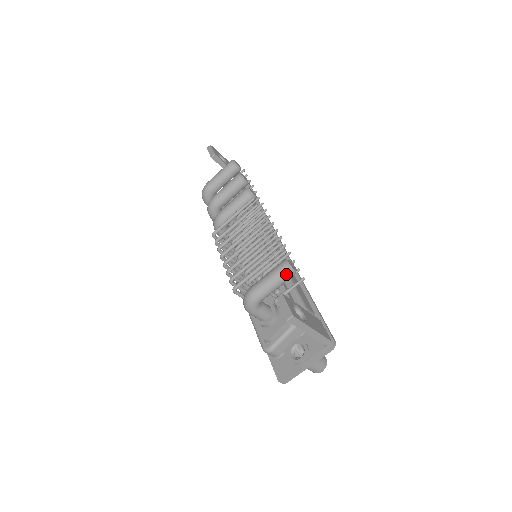
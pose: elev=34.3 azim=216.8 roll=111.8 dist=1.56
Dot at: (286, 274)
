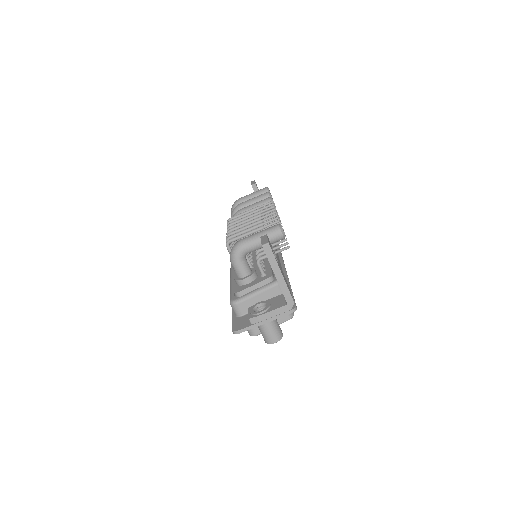
Dot at: (276, 232)
